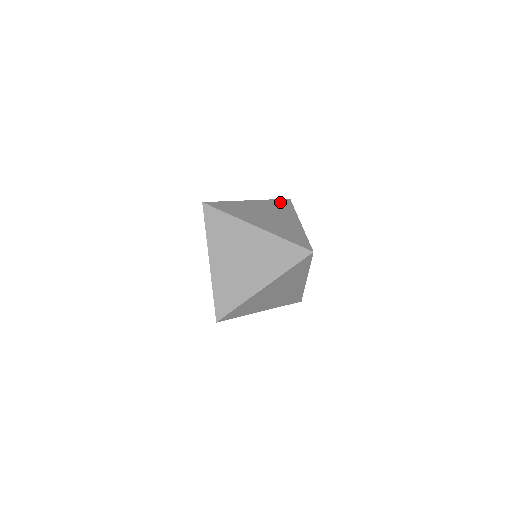
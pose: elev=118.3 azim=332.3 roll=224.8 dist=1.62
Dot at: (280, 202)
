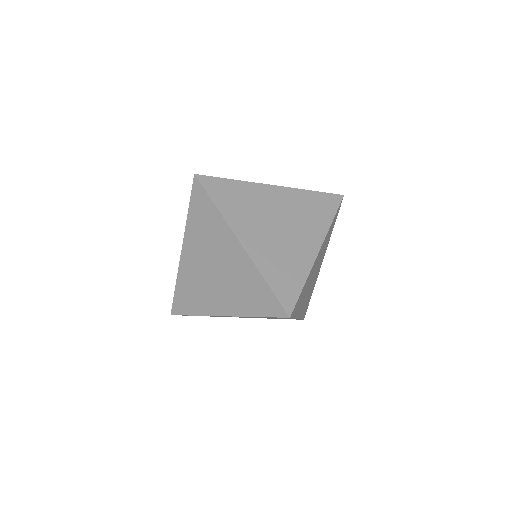
Dot at: (321, 199)
